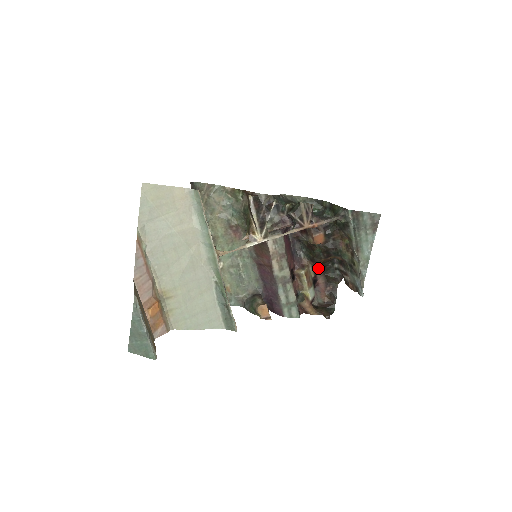
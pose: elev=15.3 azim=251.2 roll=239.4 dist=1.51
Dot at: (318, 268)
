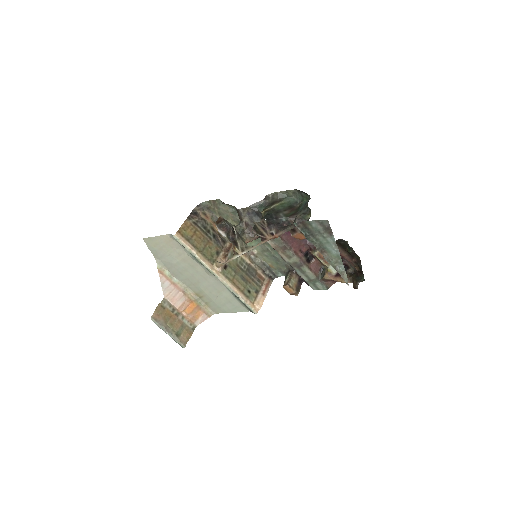
Dot at: occluded
